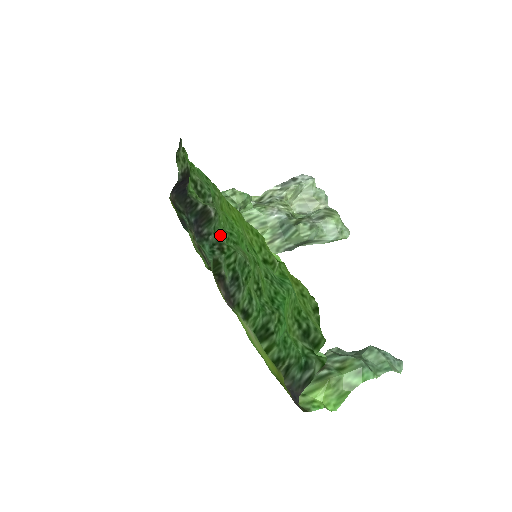
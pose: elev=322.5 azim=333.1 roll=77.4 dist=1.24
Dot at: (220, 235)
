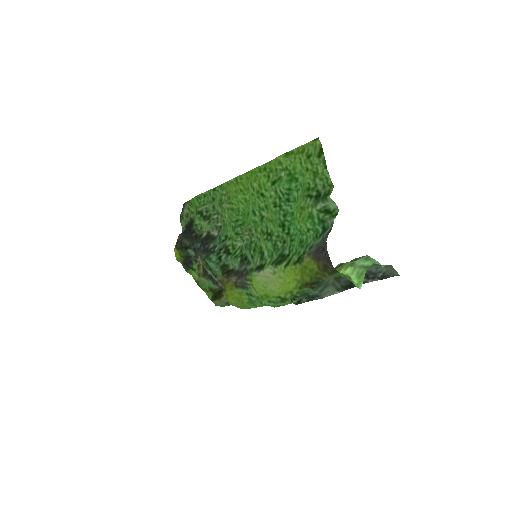
Dot at: (225, 239)
